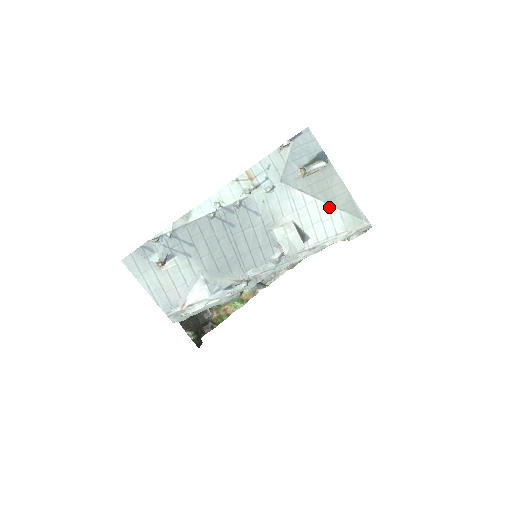
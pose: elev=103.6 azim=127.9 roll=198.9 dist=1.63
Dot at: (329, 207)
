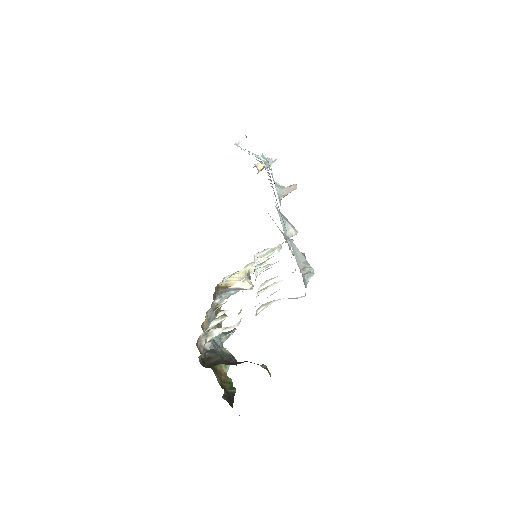
Dot at: occluded
